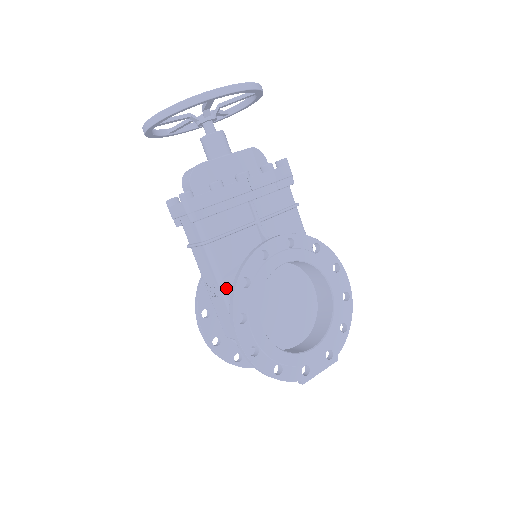
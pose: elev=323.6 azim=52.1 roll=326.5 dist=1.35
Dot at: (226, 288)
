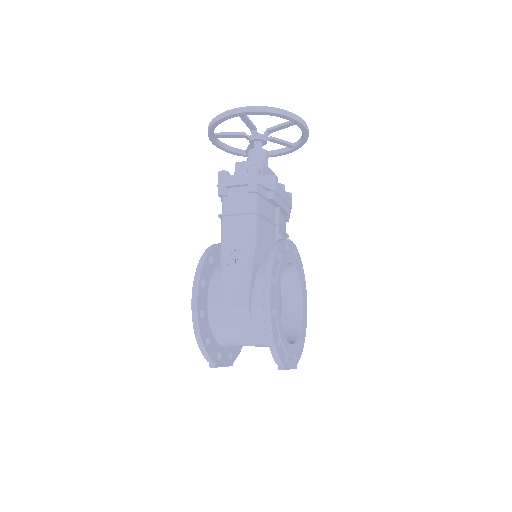
Dot at: (255, 257)
